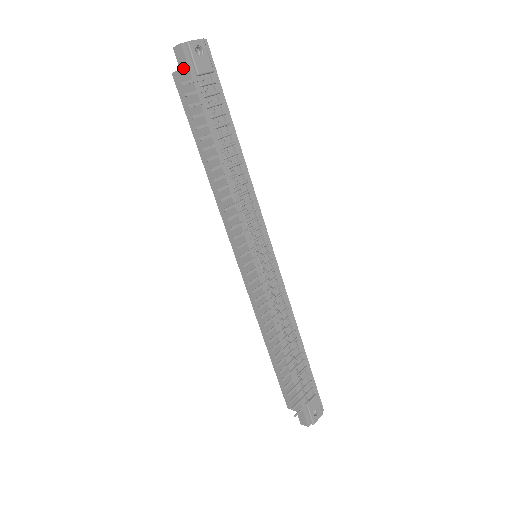
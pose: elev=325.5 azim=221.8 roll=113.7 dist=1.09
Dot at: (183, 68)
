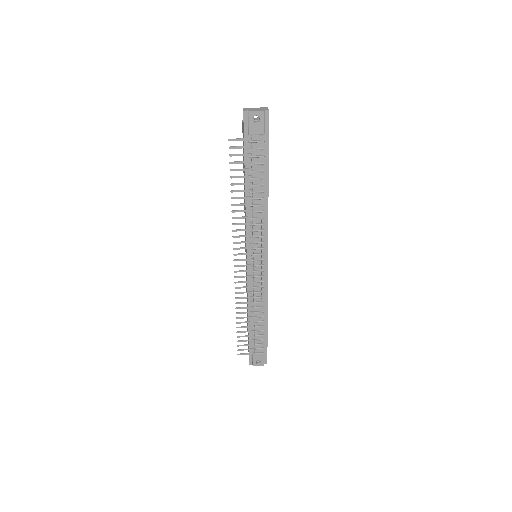
Dot at: (243, 125)
